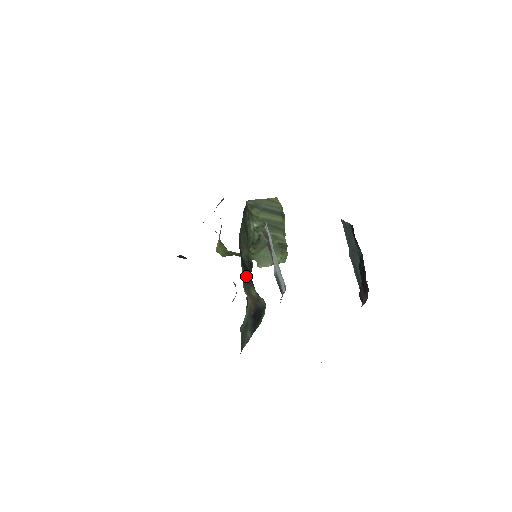
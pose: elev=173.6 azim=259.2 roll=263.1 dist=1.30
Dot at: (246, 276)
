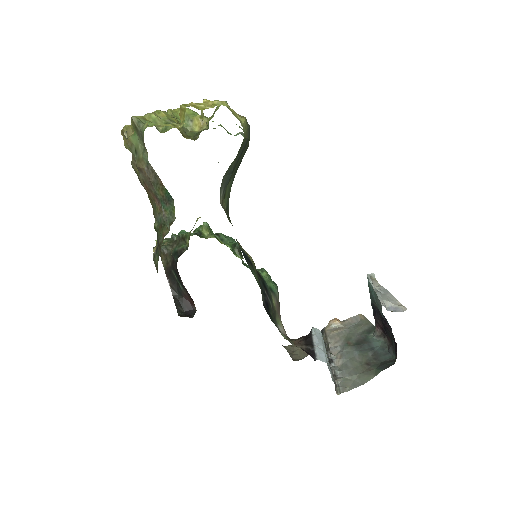
Dot at: (272, 311)
